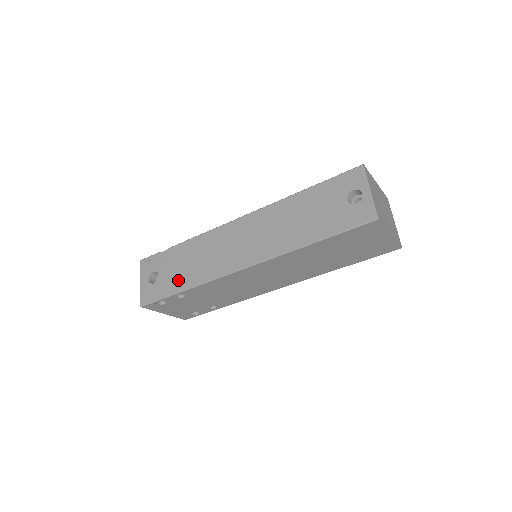
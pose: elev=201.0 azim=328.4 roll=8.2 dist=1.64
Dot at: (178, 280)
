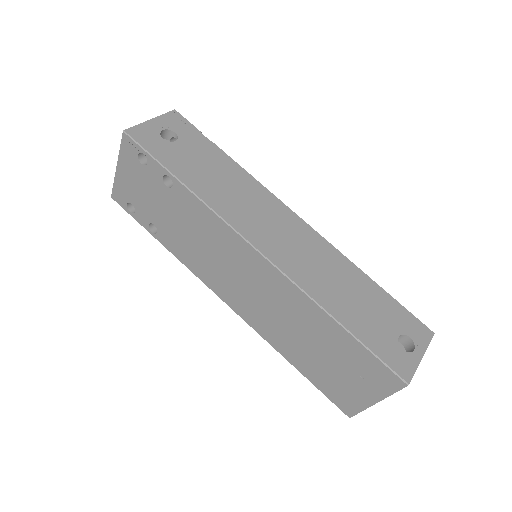
Dot at: (189, 170)
